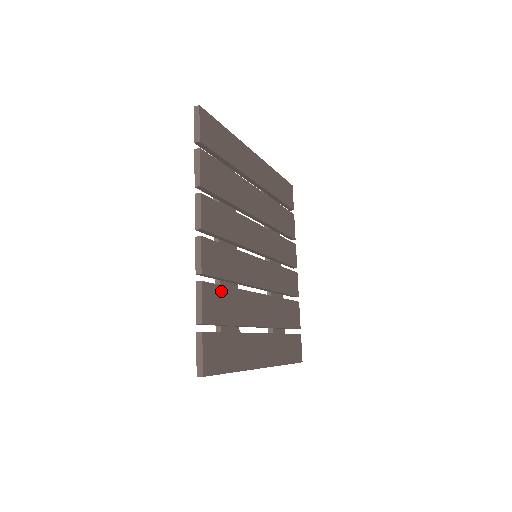
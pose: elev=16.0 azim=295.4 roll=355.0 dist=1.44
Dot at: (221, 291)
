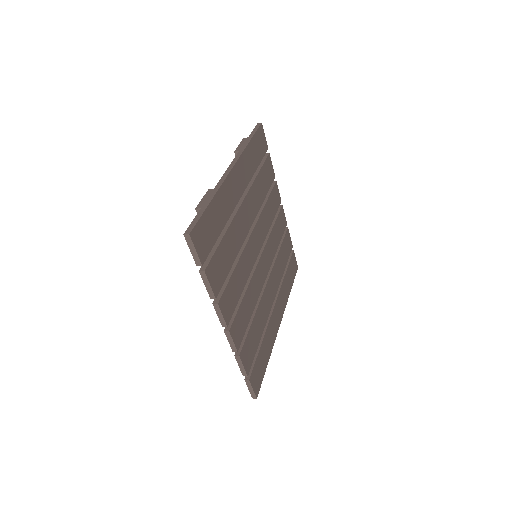
Dot at: (249, 336)
